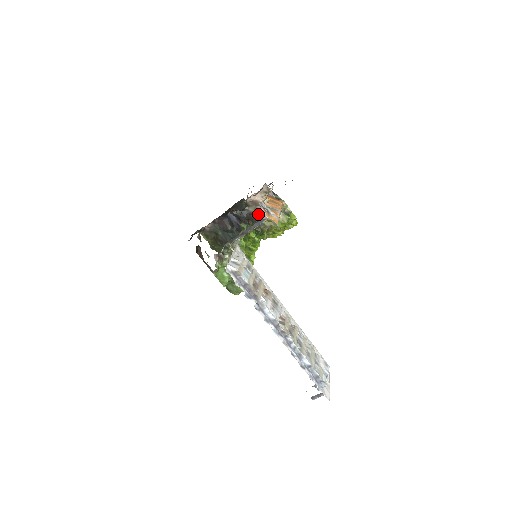
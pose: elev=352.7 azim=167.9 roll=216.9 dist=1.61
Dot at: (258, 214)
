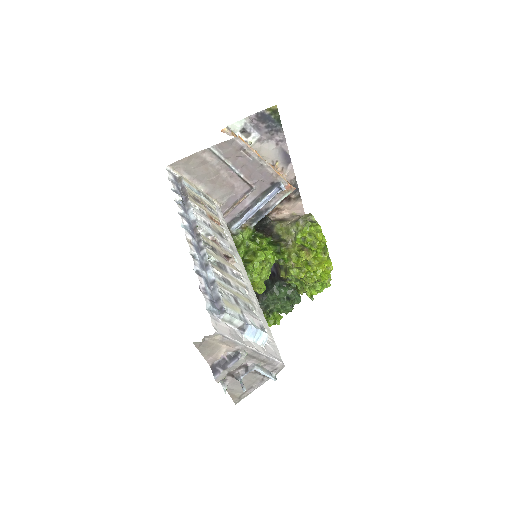
Dot at: occluded
